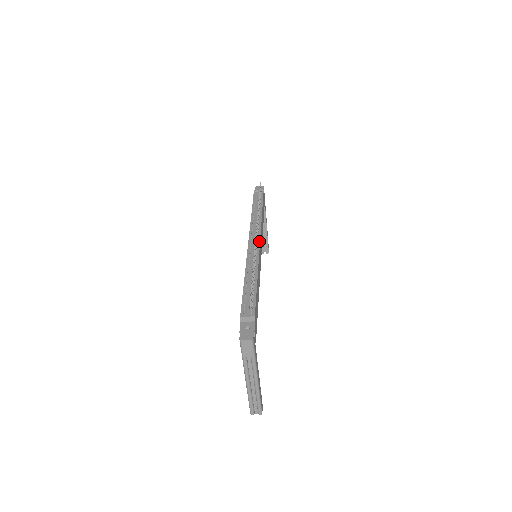
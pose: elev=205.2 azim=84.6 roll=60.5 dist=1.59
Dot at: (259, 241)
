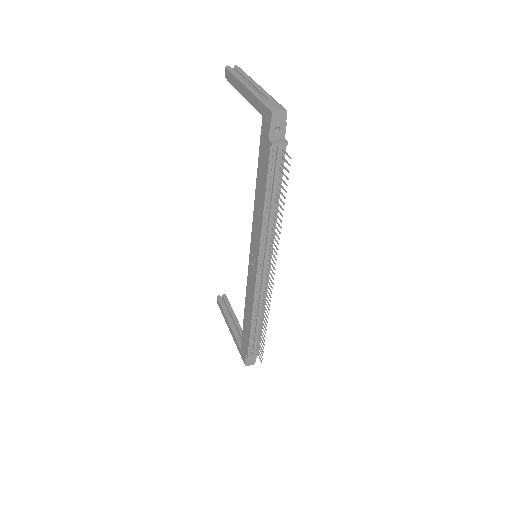
Dot at: (269, 269)
